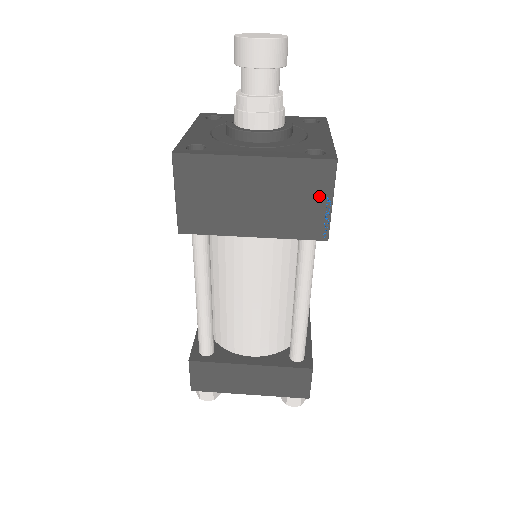
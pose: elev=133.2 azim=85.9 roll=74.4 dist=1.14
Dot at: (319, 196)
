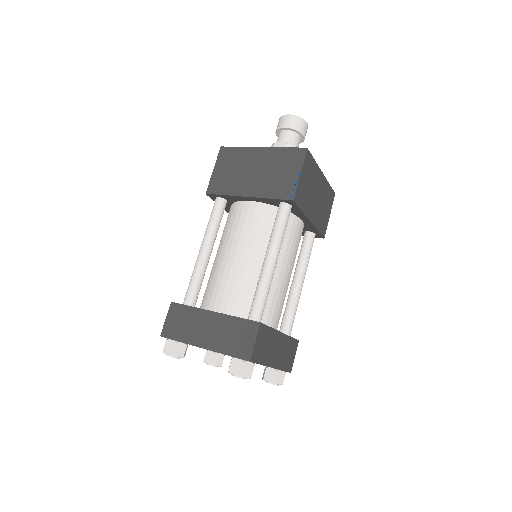
Dot at: (293, 170)
